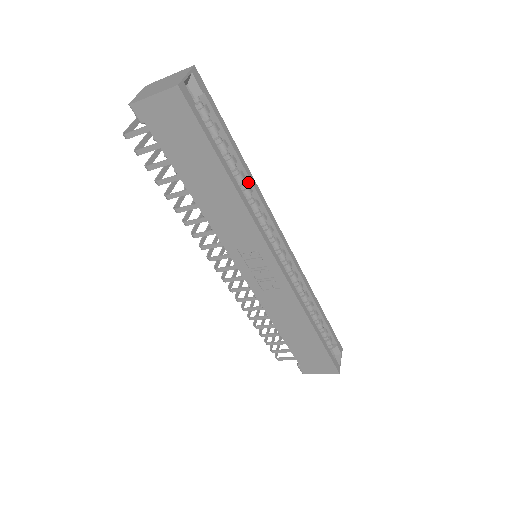
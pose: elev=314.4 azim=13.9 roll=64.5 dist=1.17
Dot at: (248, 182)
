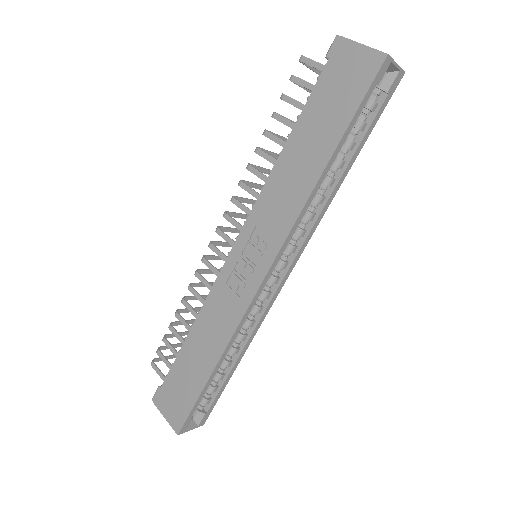
Dot at: (328, 194)
